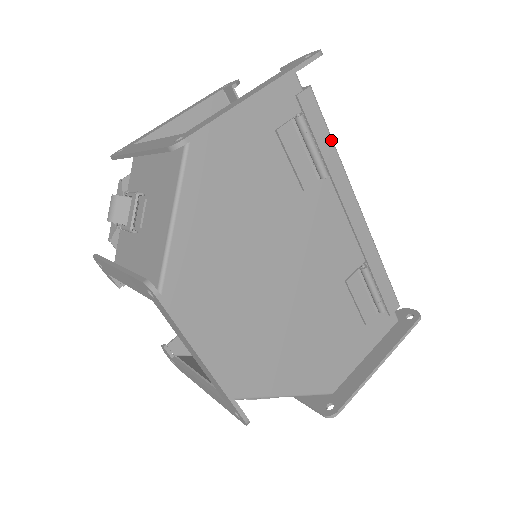
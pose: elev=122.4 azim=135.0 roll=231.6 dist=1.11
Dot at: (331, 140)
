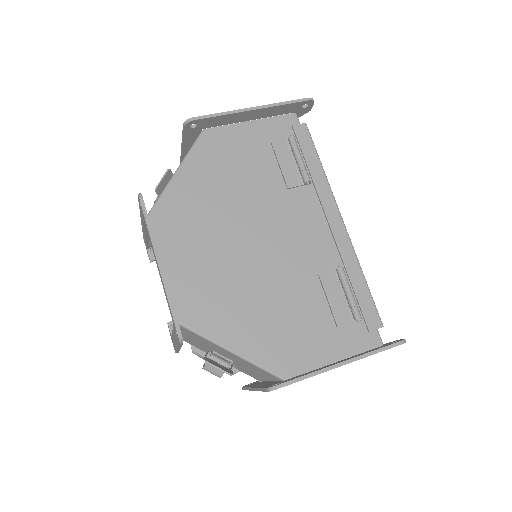
Dot at: (319, 161)
